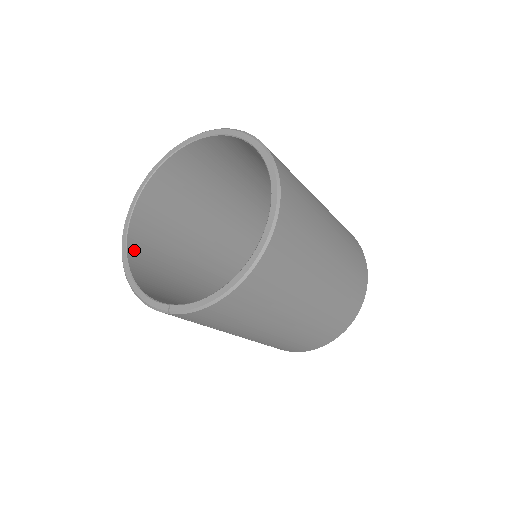
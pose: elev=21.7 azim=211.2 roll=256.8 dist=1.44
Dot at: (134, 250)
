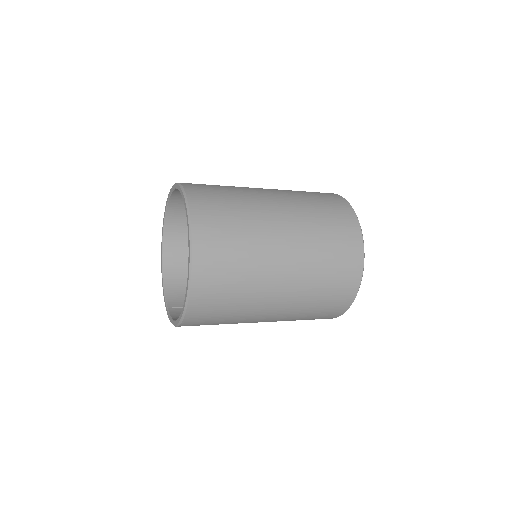
Dot at: (170, 247)
